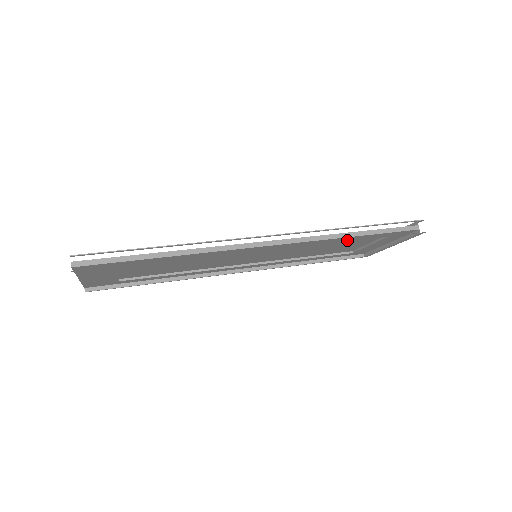
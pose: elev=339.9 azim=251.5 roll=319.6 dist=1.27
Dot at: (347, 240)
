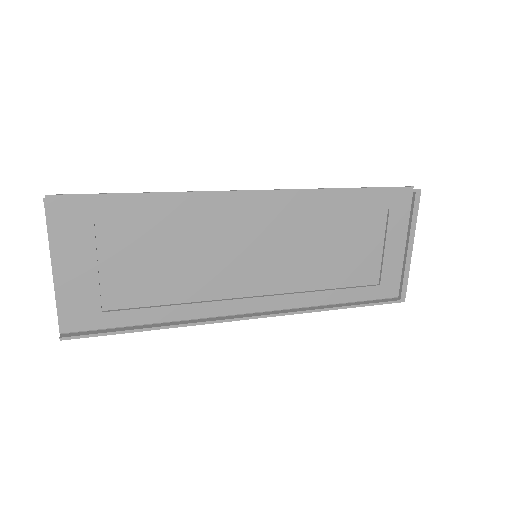
Dot at: (343, 209)
